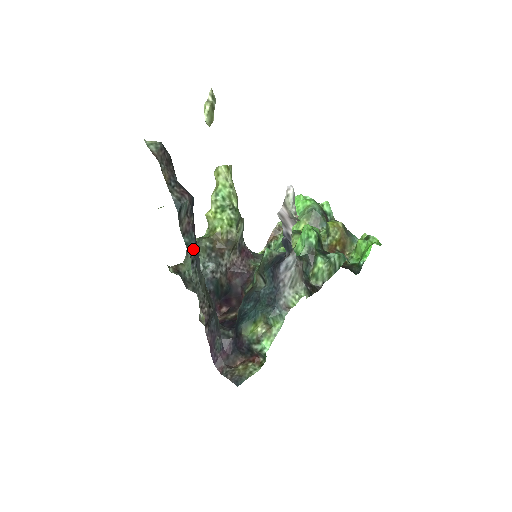
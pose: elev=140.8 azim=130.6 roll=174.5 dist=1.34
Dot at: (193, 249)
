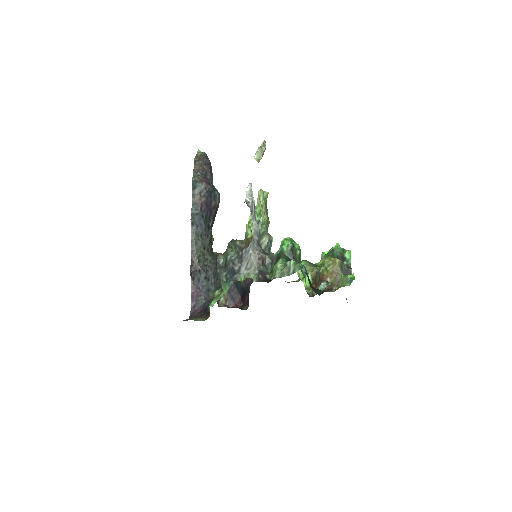
Dot at: (195, 215)
